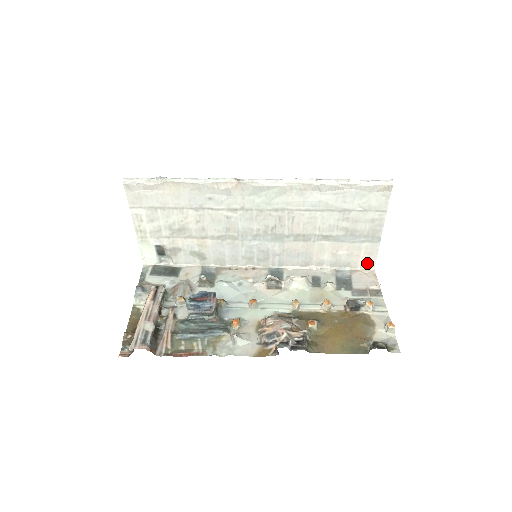
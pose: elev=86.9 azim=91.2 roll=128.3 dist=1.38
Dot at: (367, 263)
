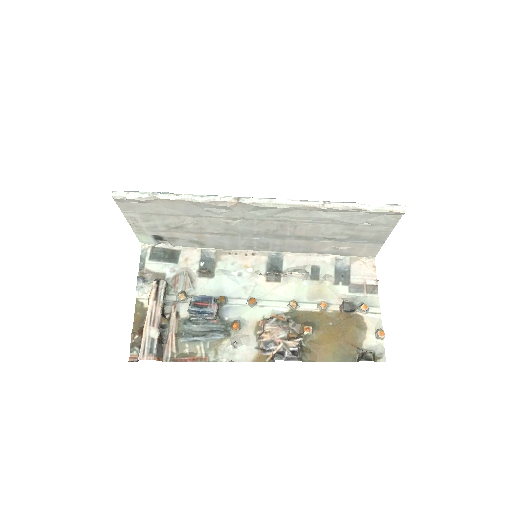
Dot at: (368, 254)
